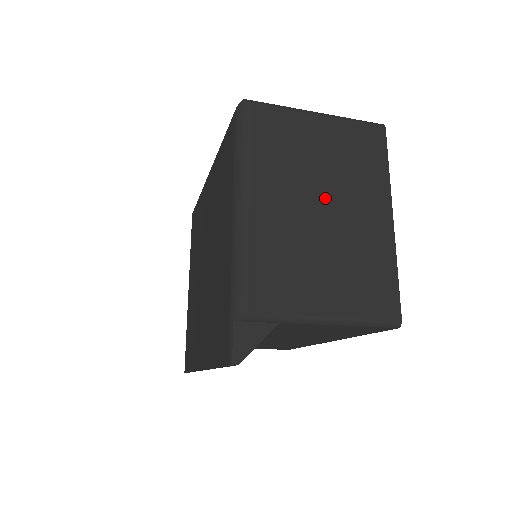
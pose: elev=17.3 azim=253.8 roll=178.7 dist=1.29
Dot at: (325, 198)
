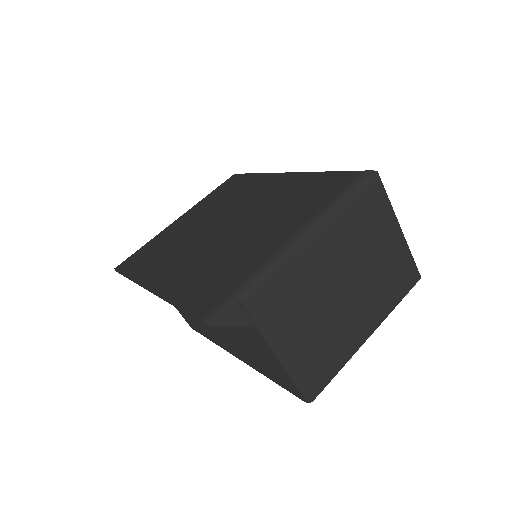
Dot at: (353, 282)
